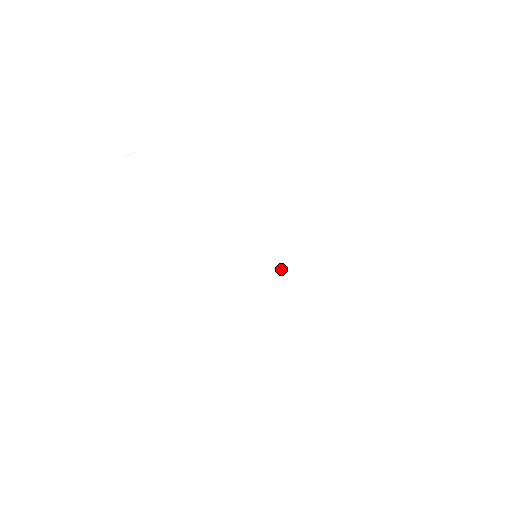
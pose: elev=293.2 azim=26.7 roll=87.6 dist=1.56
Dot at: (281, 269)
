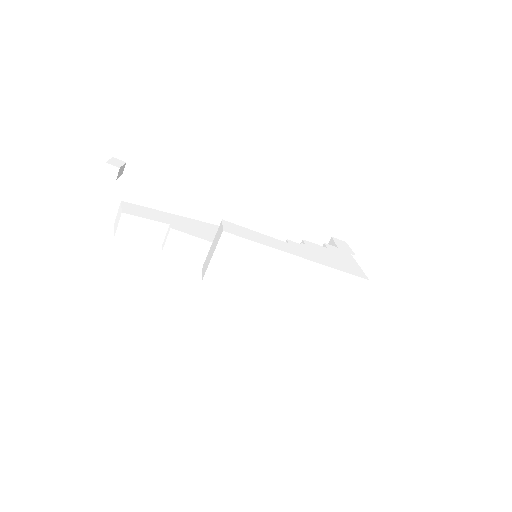
Dot at: (275, 281)
